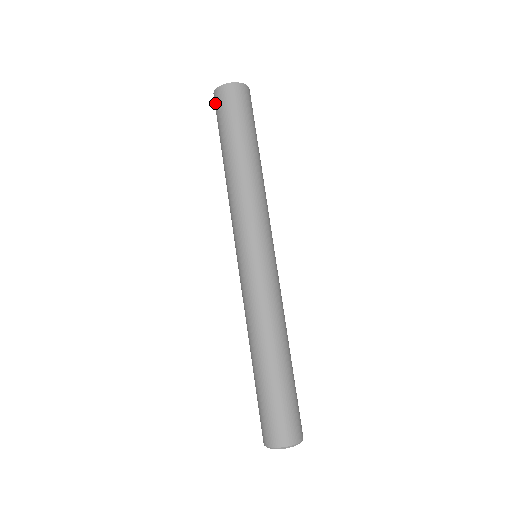
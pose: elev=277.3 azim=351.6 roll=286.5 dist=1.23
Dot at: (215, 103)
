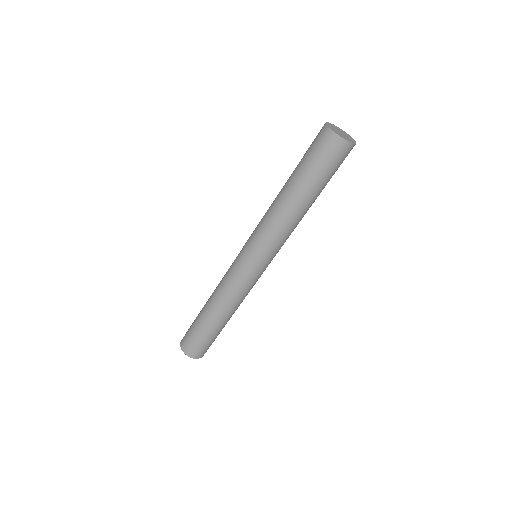
Dot at: (319, 134)
